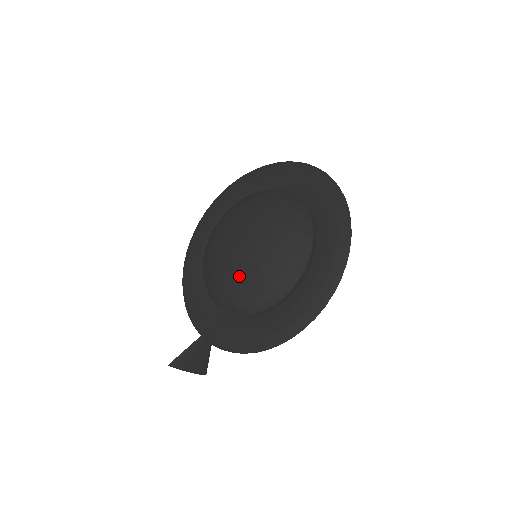
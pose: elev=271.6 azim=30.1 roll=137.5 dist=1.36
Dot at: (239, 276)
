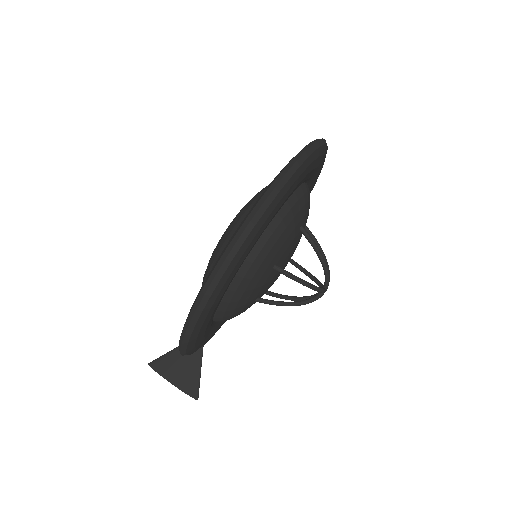
Dot at: occluded
